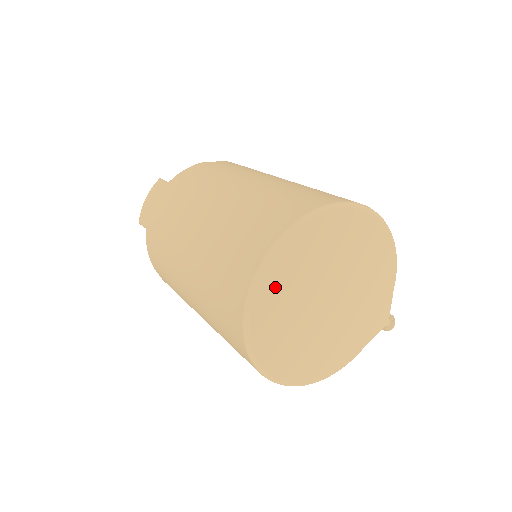
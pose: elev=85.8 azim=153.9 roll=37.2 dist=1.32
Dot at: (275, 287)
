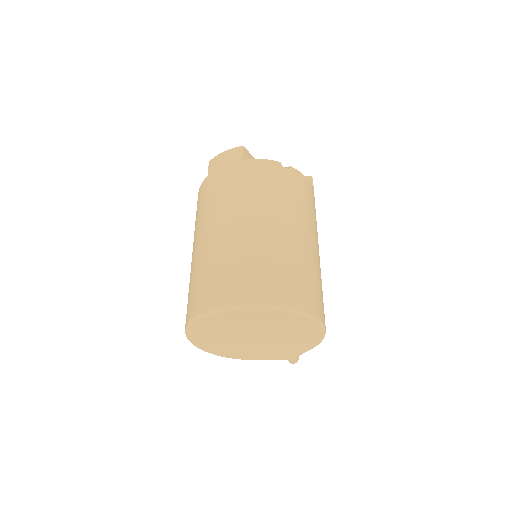
Dot at: (220, 320)
